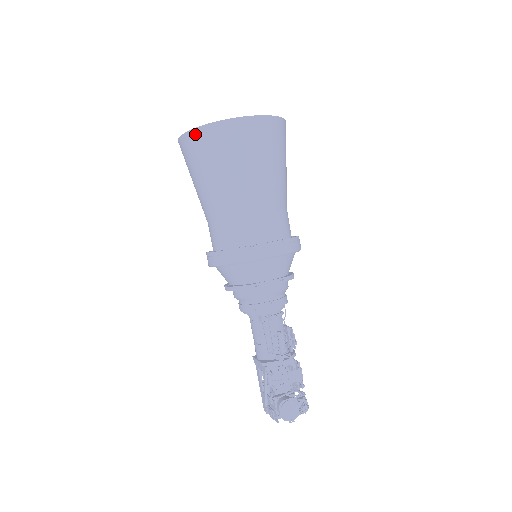
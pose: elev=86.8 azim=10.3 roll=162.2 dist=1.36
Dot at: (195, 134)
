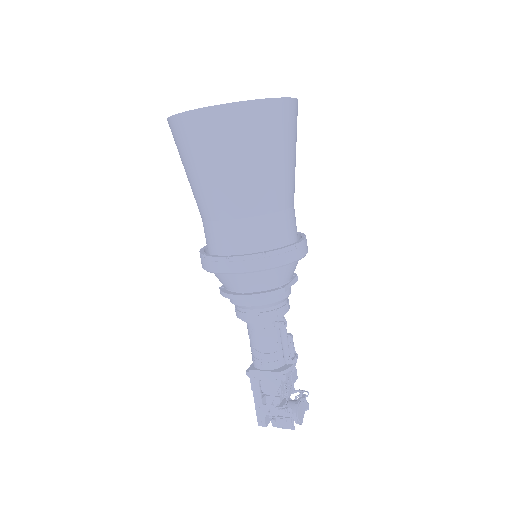
Dot at: (243, 108)
